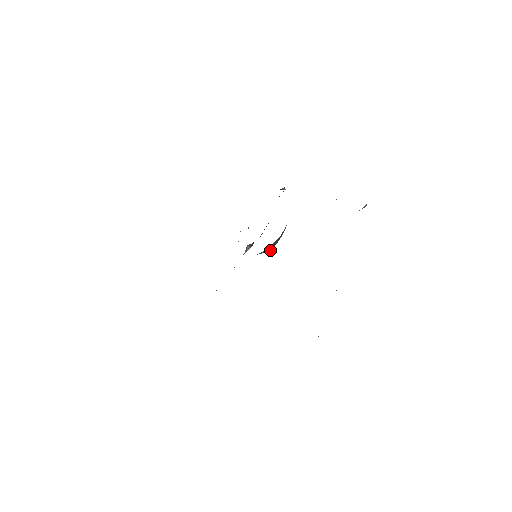
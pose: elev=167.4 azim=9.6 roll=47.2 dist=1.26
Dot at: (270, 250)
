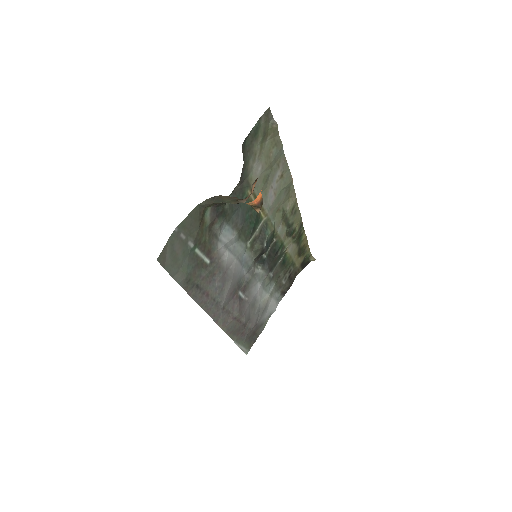
Dot at: (265, 245)
